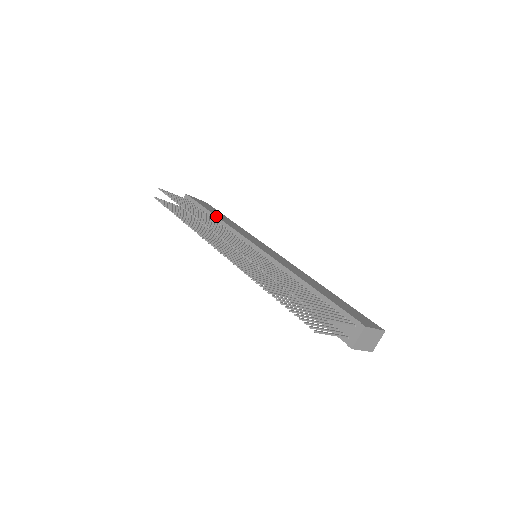
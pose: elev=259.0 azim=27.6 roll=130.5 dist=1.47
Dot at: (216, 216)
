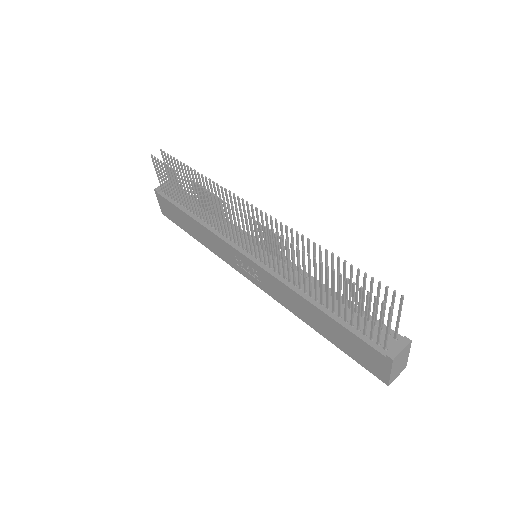
Dot at: occluded
